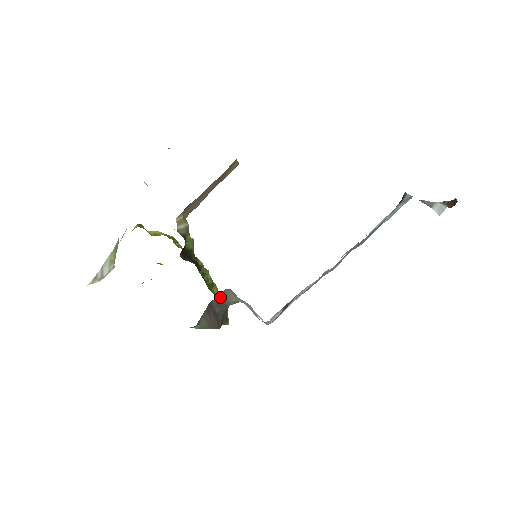
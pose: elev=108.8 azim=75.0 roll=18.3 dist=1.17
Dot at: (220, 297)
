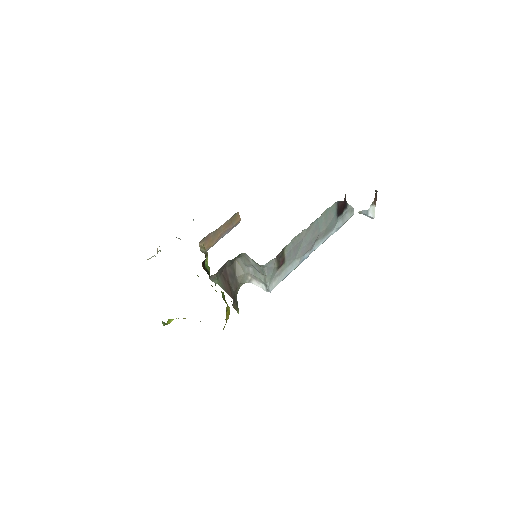
Dot at: (232, 268)
